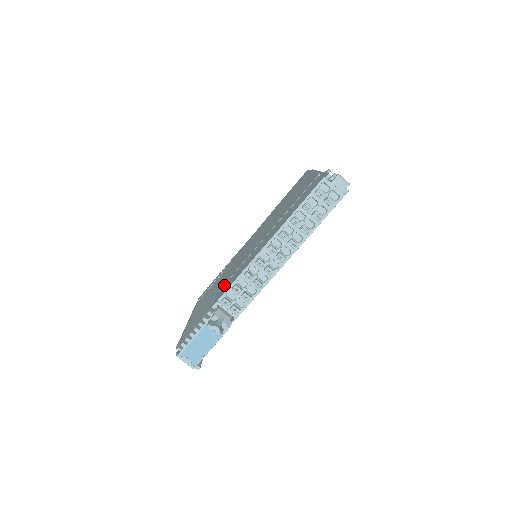
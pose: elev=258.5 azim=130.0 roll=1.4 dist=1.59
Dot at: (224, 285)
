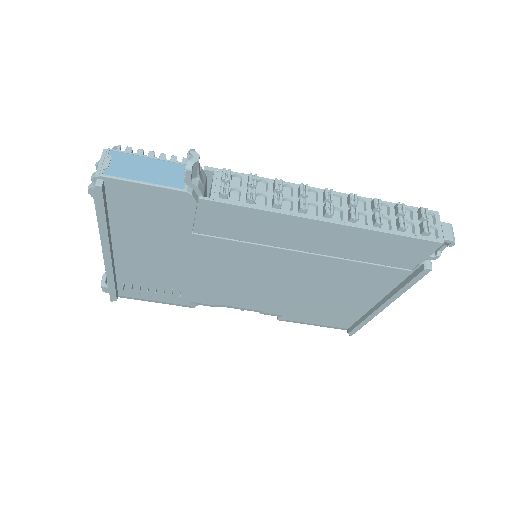
Dot at: occluded
